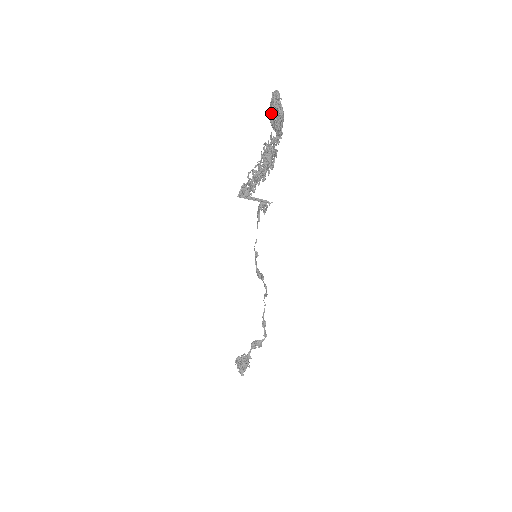
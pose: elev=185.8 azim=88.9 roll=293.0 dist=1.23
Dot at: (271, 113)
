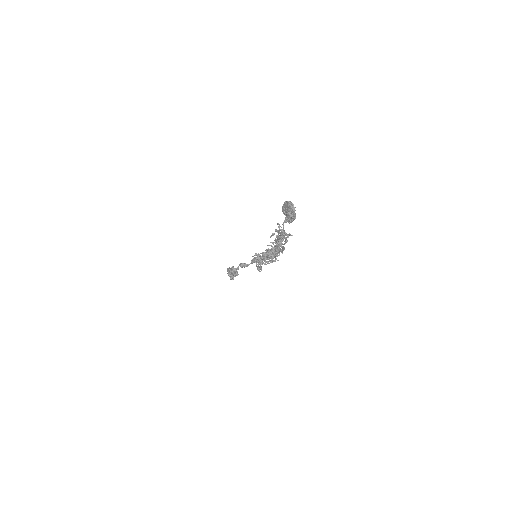
Dot at: occluded
